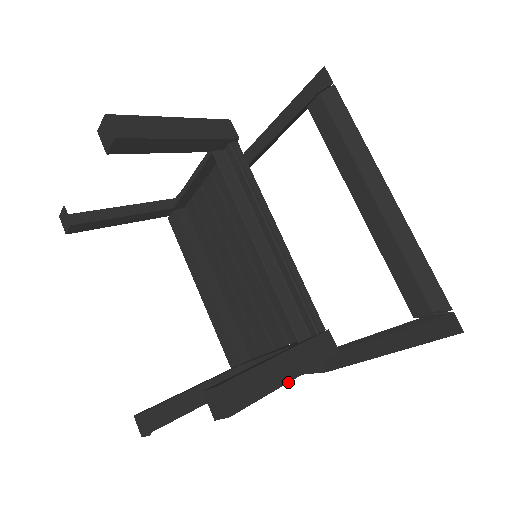
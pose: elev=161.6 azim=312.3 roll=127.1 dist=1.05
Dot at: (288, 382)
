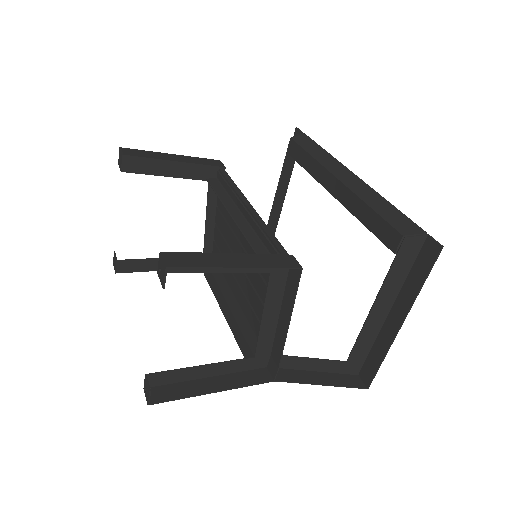
Dot at: (235, 267)
